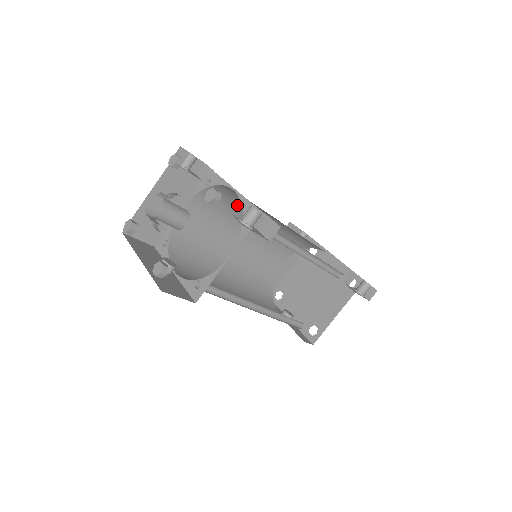
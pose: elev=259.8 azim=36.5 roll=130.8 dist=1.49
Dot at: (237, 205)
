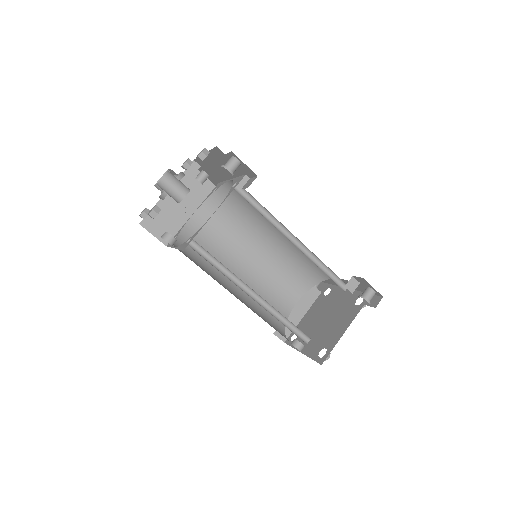
Dot at: (241, 216)
